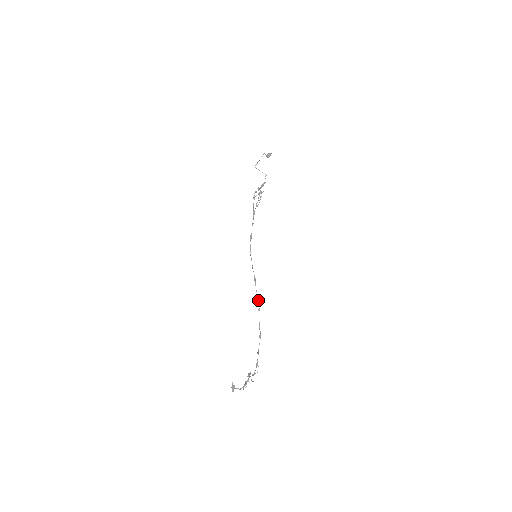
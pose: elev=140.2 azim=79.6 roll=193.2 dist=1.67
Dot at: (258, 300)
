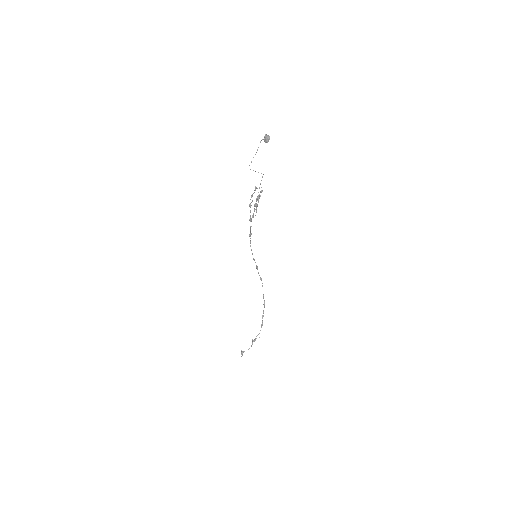
Dot at: (261, 280)
